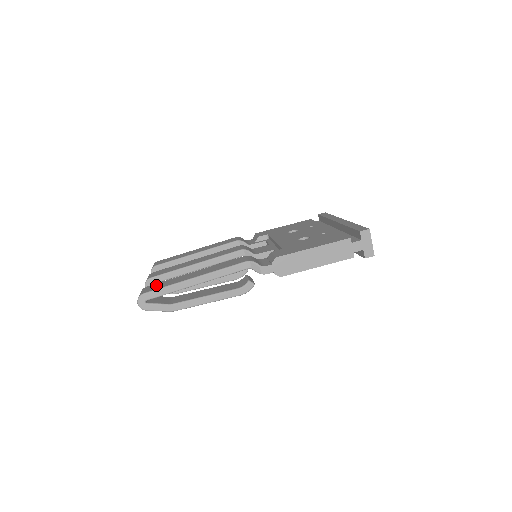
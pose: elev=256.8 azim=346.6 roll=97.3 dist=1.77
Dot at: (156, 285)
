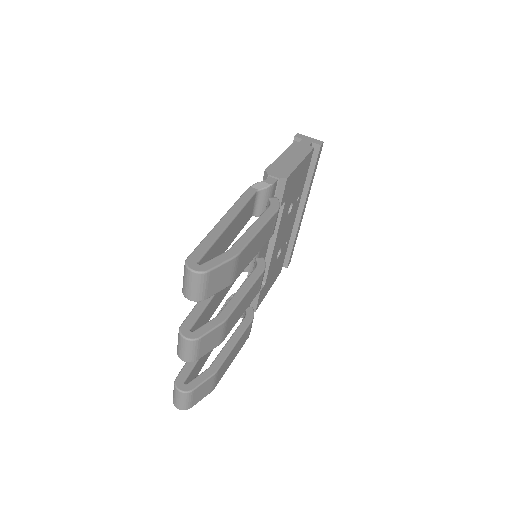
Dot at: occluded
